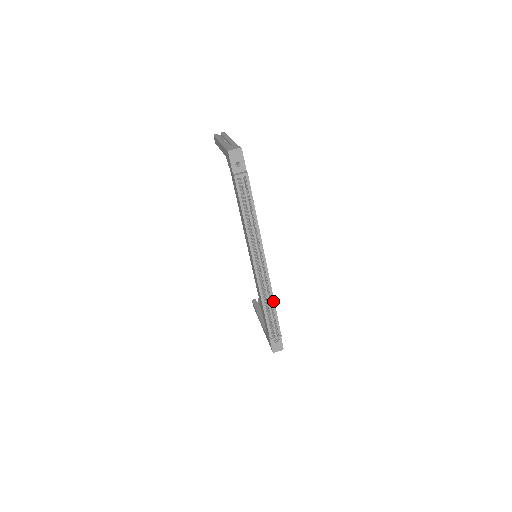
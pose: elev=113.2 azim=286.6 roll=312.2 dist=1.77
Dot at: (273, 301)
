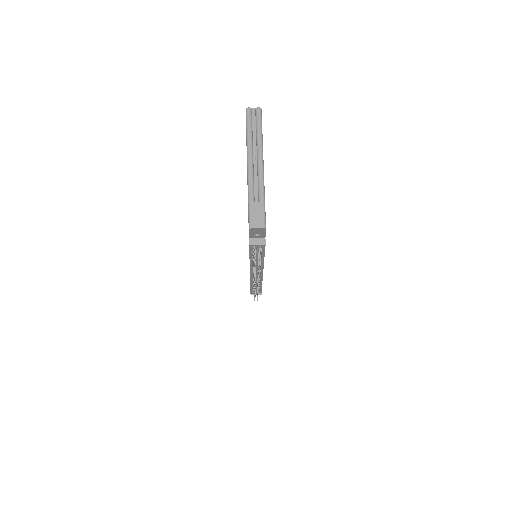
Dot at: (261, 284)
